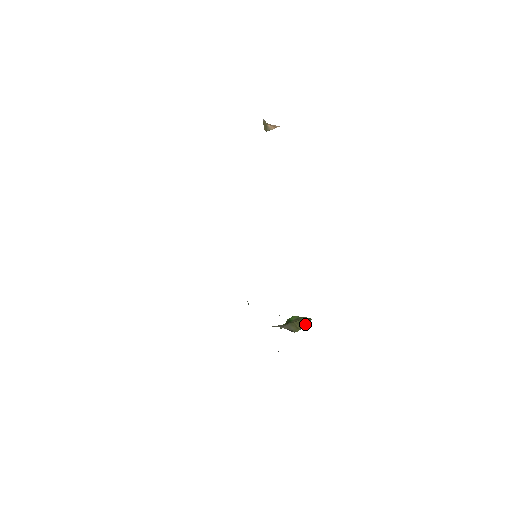
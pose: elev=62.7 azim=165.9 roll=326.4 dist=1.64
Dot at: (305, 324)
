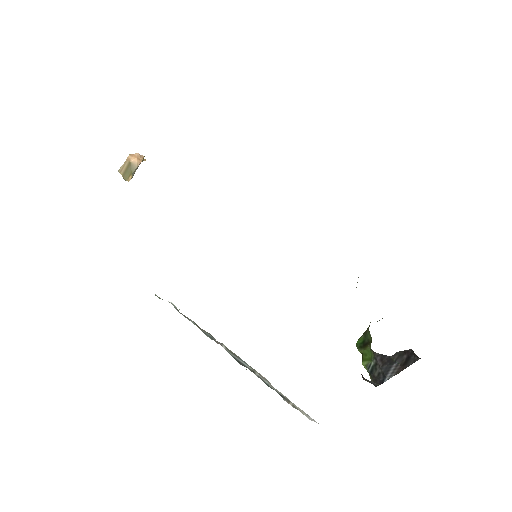
Dot at: occluded
